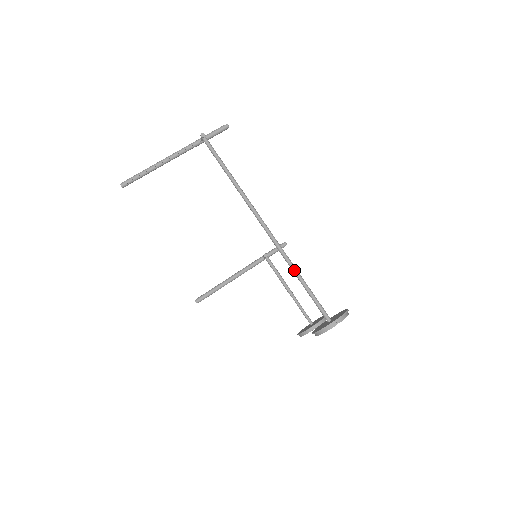
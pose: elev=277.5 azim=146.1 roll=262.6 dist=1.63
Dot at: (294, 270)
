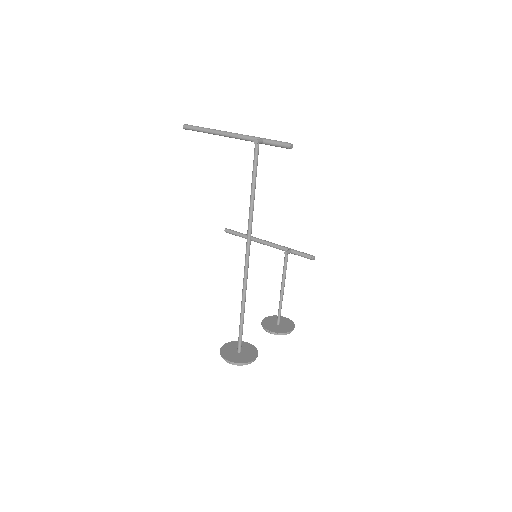
Dot at: (241, 303)
